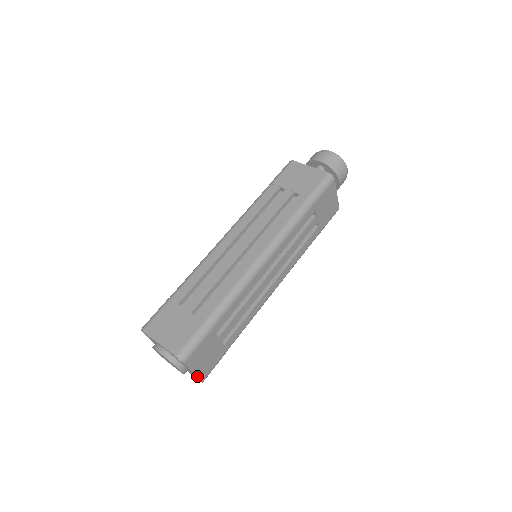
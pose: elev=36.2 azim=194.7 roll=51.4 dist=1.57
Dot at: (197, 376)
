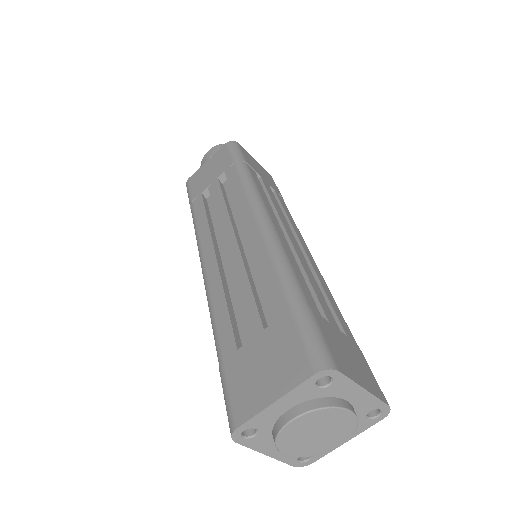
Dot at: (374, 396)
